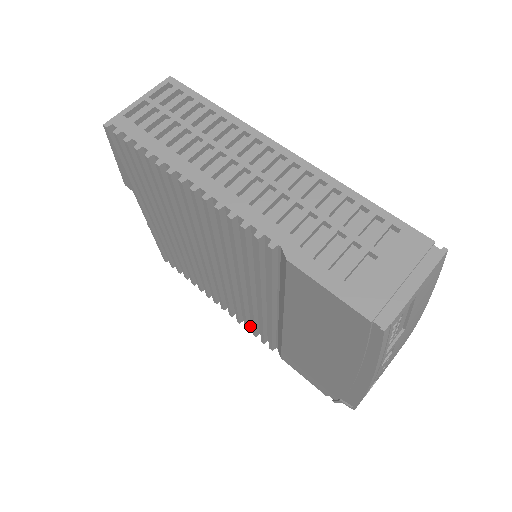
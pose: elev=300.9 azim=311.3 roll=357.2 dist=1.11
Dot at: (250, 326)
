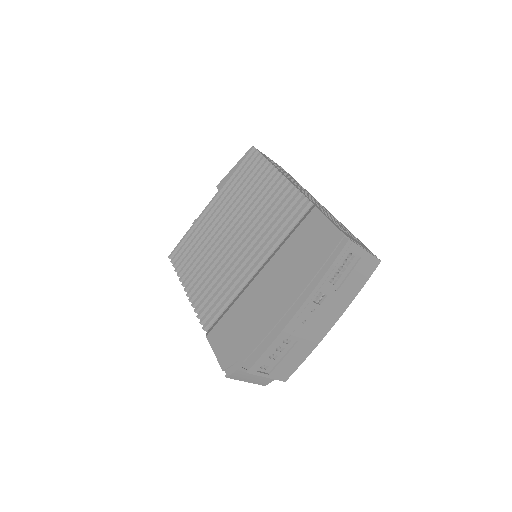
Dot at: (199, 311)
